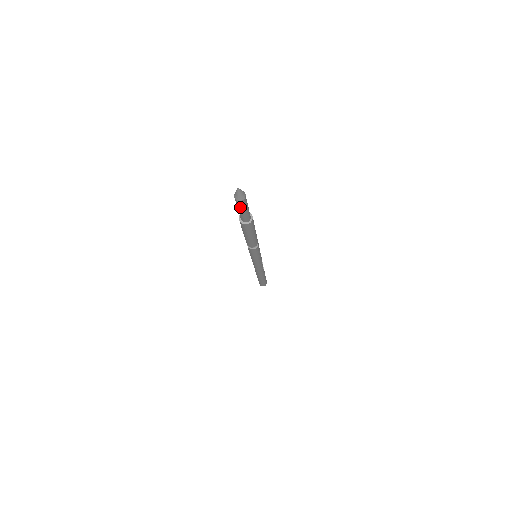
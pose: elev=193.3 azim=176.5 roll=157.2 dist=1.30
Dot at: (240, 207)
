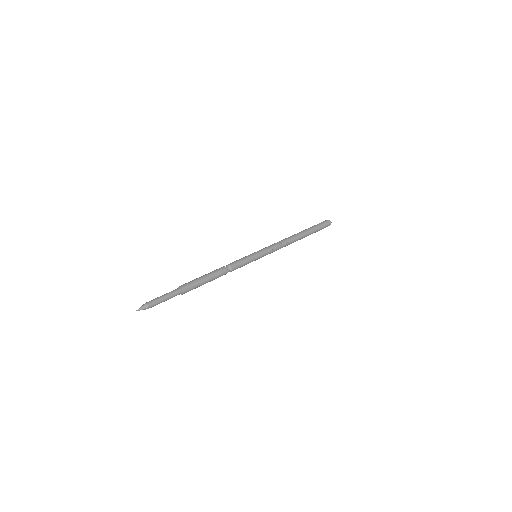
Dot at: (156, 304)
